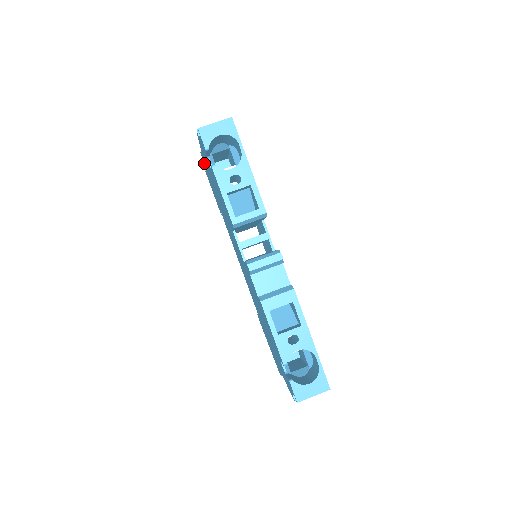
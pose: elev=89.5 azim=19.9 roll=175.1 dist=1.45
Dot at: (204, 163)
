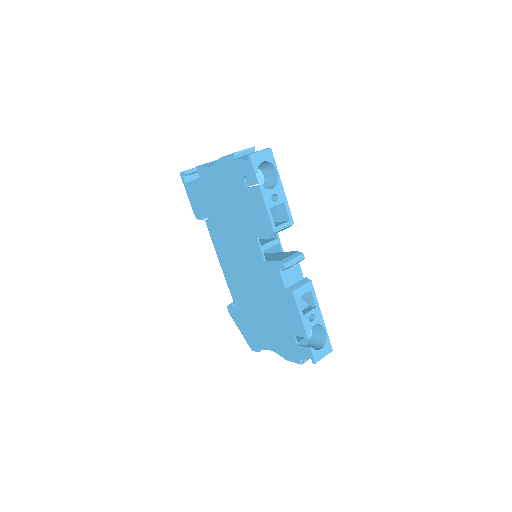
Dot at: (201, 176)
